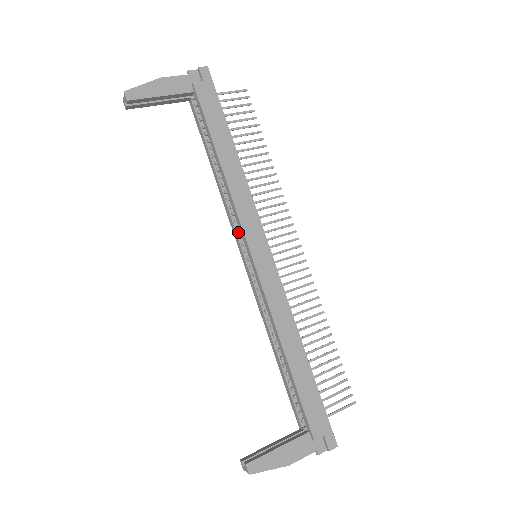
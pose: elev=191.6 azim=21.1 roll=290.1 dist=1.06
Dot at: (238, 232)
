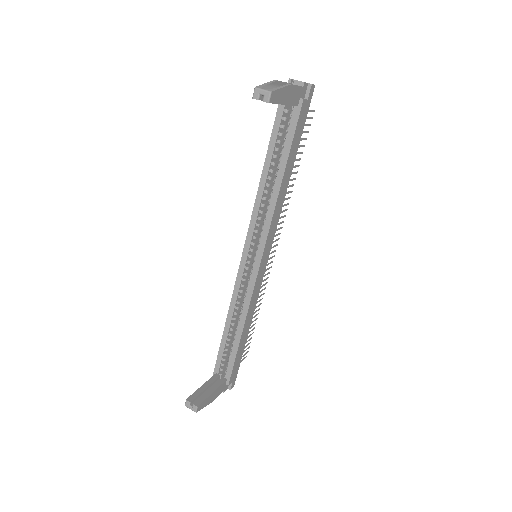
Dot at: (254, 233)
